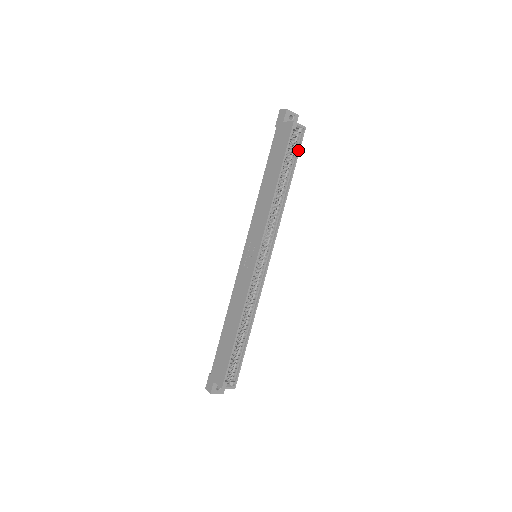
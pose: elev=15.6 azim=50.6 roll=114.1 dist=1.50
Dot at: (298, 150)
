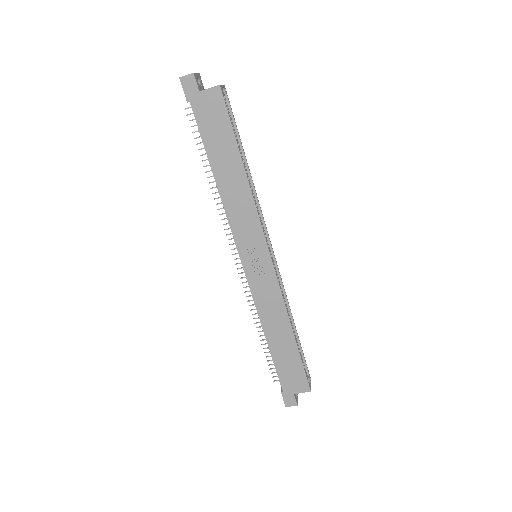
Dot at: (233, 117)
